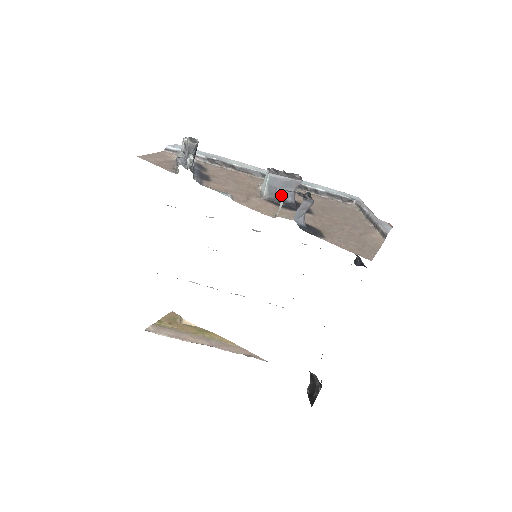
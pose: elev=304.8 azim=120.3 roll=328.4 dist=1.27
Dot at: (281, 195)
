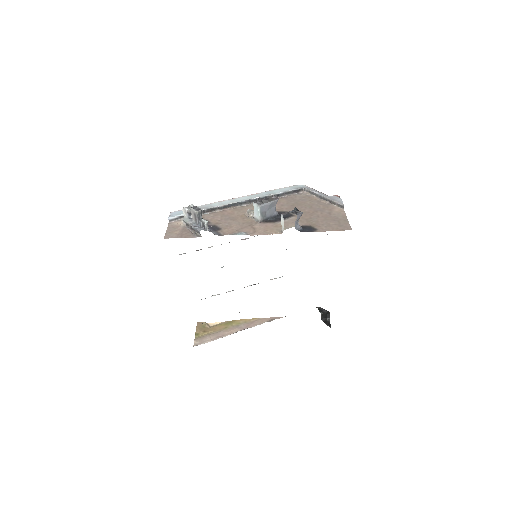
Dot at: (270, 214)
